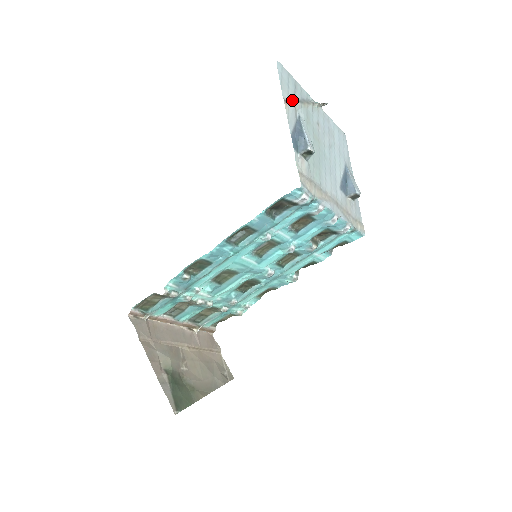
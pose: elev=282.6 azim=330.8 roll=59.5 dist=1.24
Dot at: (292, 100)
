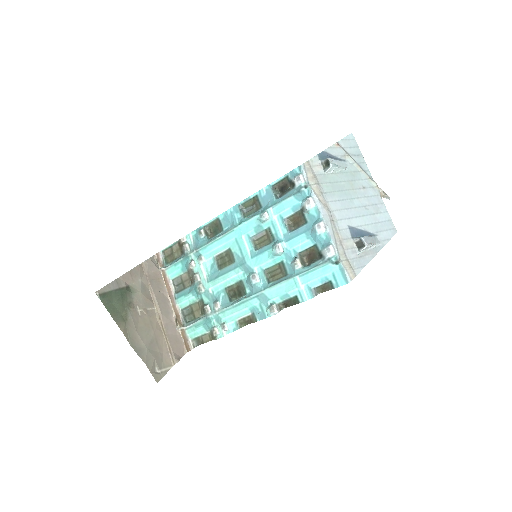
Dot at: (346, 152)
